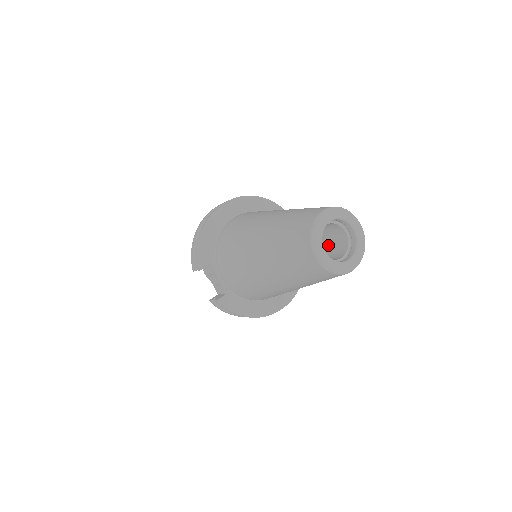
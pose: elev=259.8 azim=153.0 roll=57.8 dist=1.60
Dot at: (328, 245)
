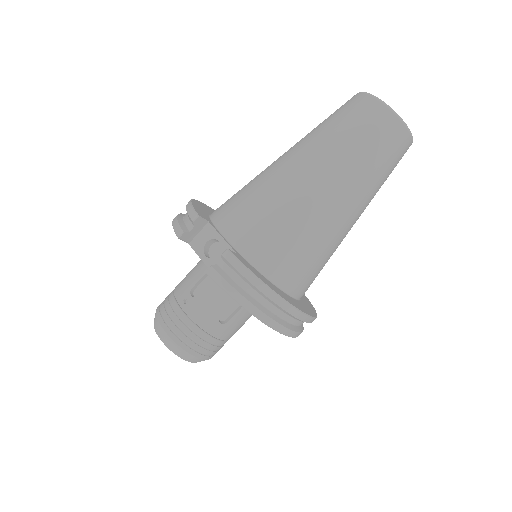
Dot at: occluded
